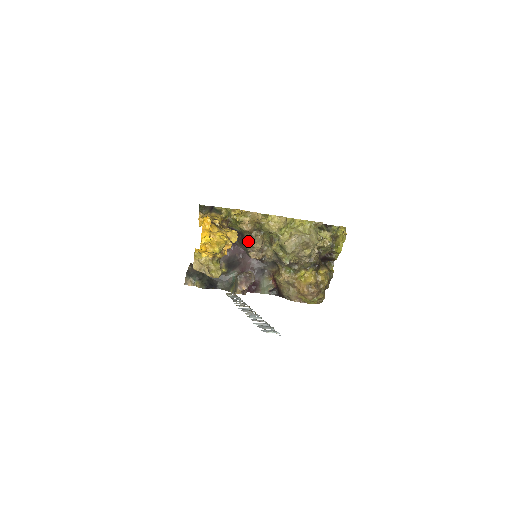
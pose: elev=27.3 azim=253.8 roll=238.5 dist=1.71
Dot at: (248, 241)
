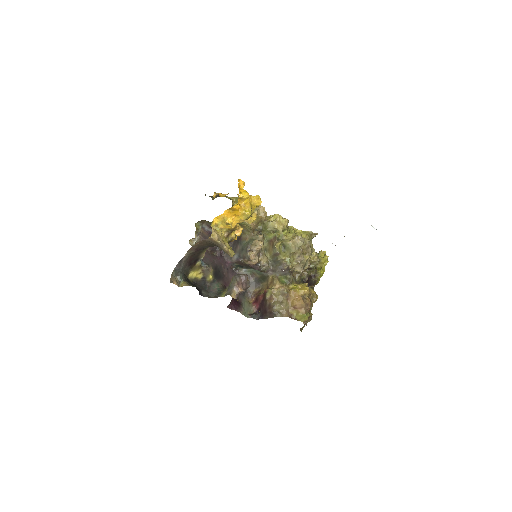
Dot at: (248, 241)
